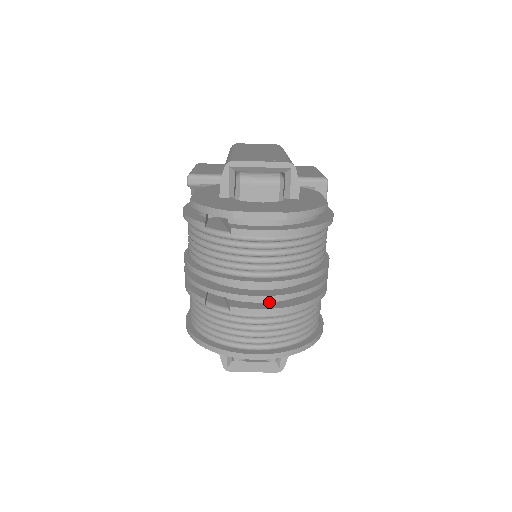
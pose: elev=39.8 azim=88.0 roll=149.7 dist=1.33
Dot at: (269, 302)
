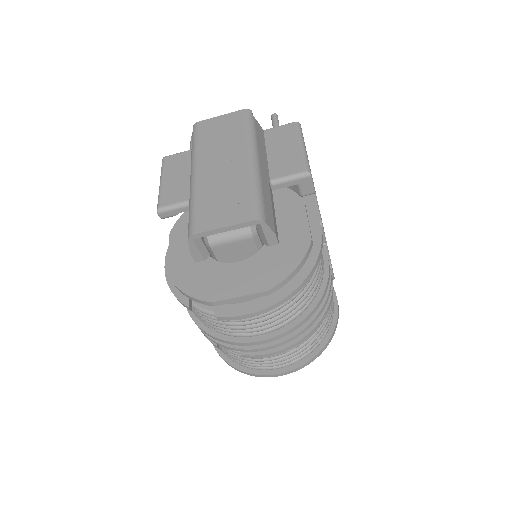
Dot at: occluded
